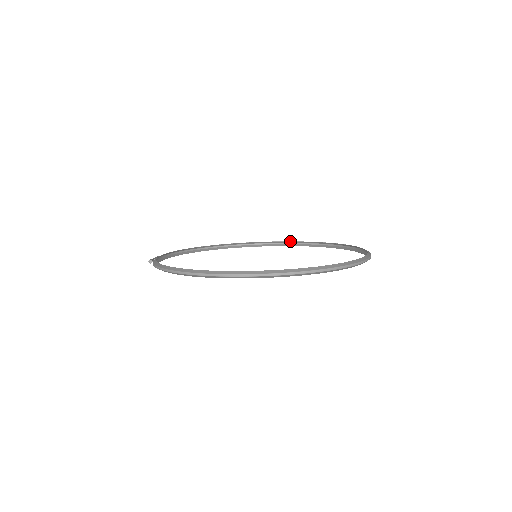
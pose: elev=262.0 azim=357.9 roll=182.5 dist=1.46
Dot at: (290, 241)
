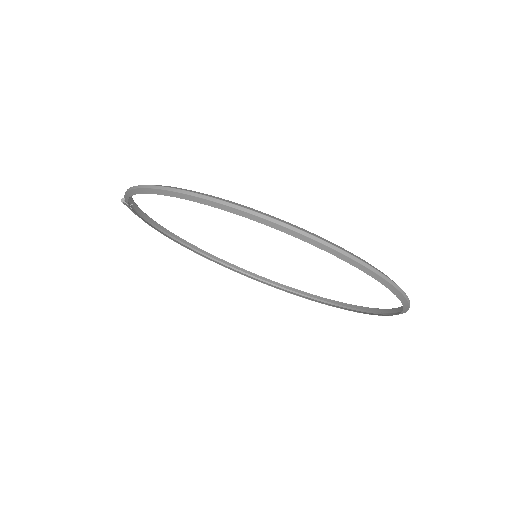
Dot at: occluded
